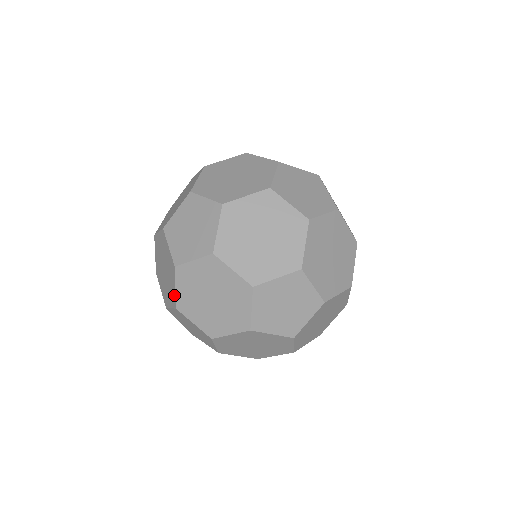
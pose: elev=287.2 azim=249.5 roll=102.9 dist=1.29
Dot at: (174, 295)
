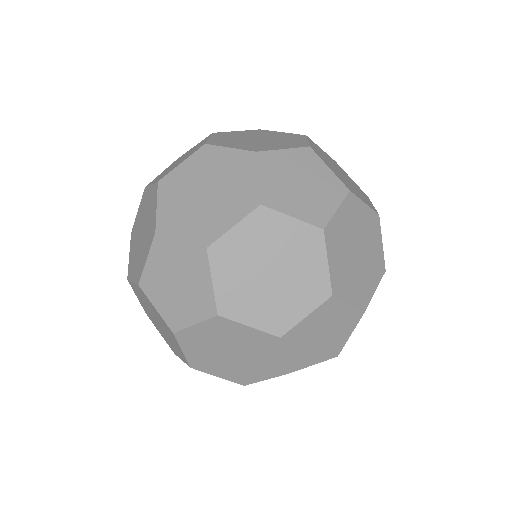
Dot at: (154, 220)
